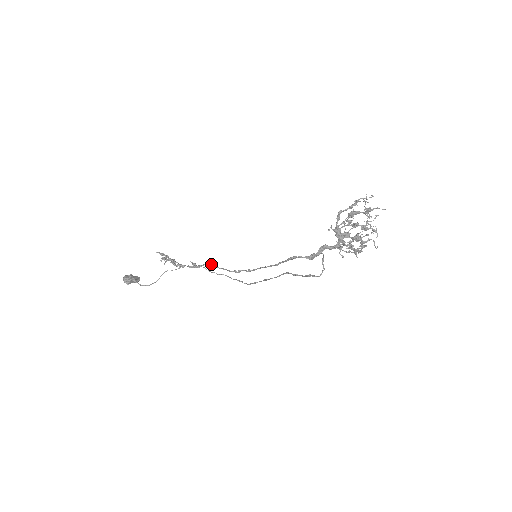
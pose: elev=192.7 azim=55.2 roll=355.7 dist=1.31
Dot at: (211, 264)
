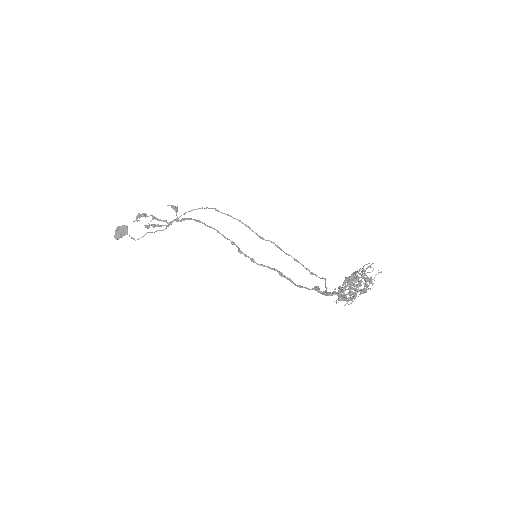
Dot at: occluded
